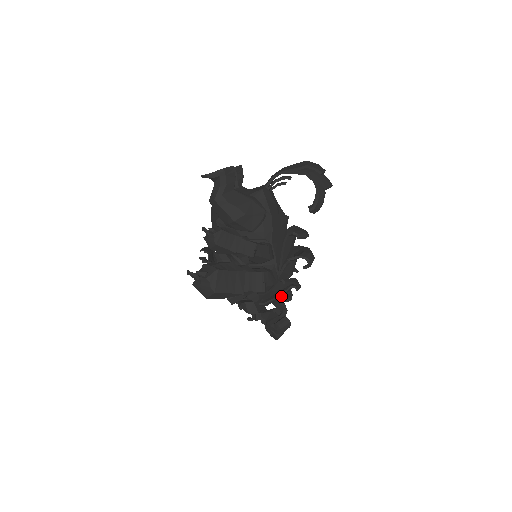
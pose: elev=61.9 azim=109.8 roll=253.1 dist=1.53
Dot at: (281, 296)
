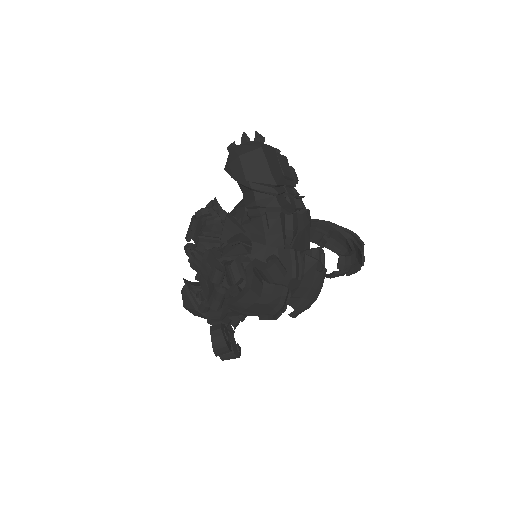
Dot at: (267, 286)
